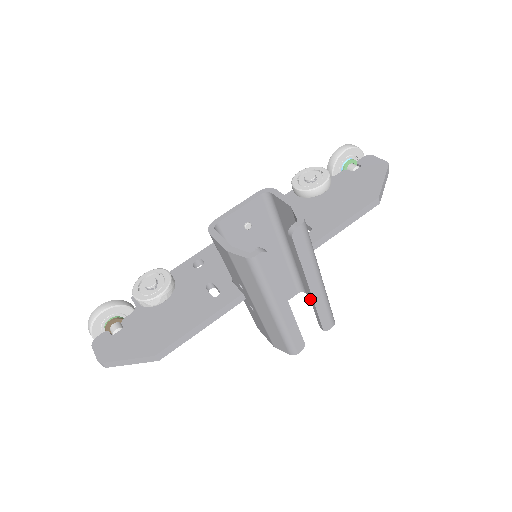
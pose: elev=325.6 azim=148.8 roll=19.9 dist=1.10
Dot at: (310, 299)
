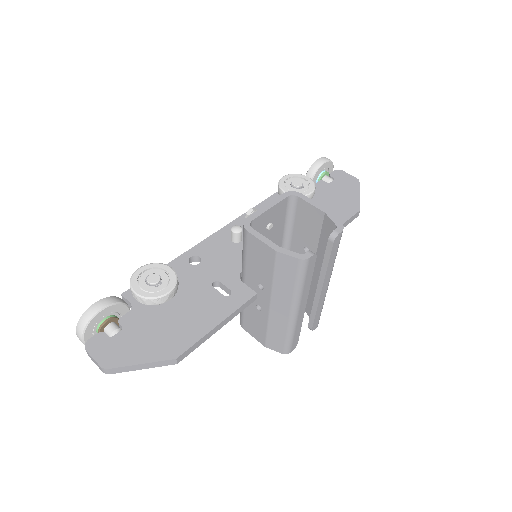
Dot at: (314, 300)
